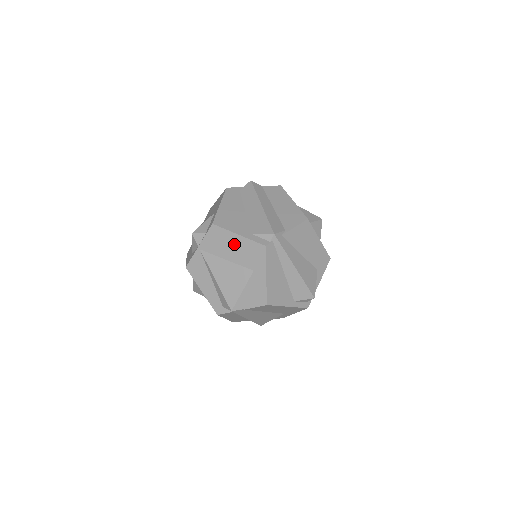
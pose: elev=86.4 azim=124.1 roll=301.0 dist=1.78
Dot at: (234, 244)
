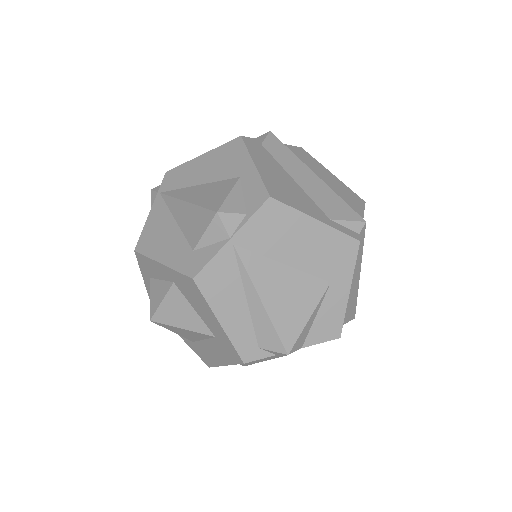
Dot at: (305, 236)
